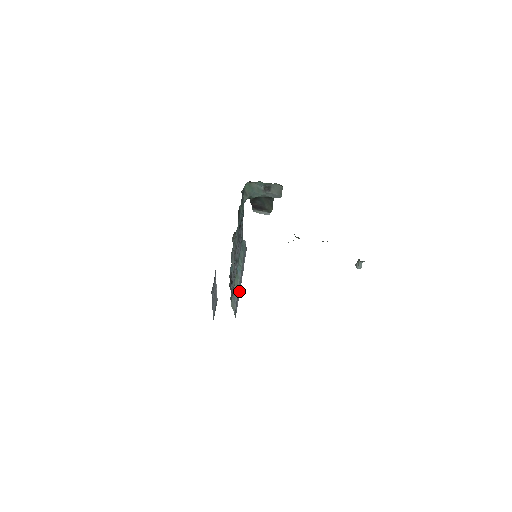
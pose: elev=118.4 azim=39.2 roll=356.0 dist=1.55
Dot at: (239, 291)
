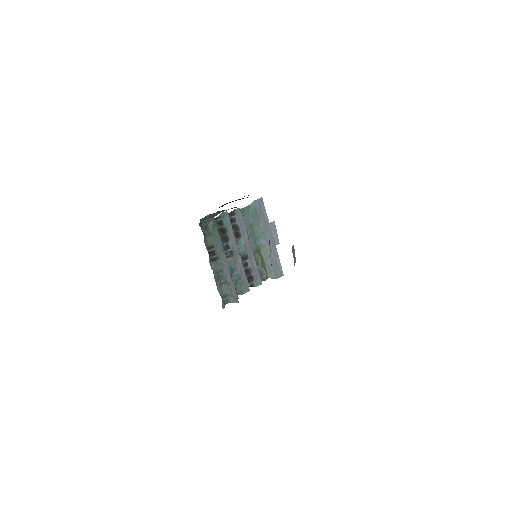
Dot at: (274, 248)
